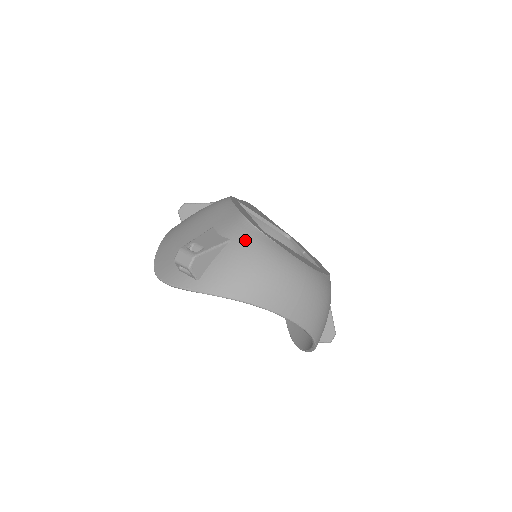
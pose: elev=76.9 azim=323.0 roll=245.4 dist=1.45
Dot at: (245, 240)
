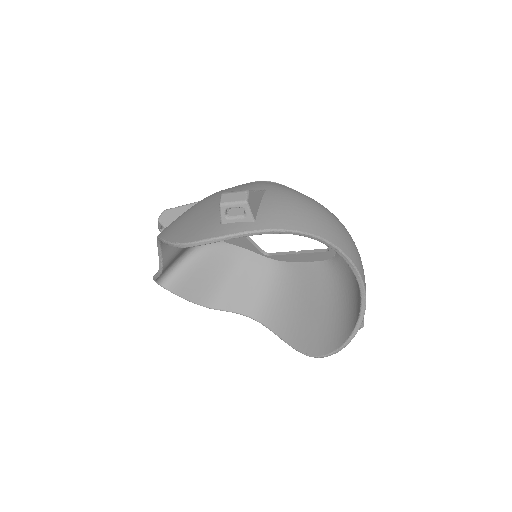
Dot at: (280, 188)
